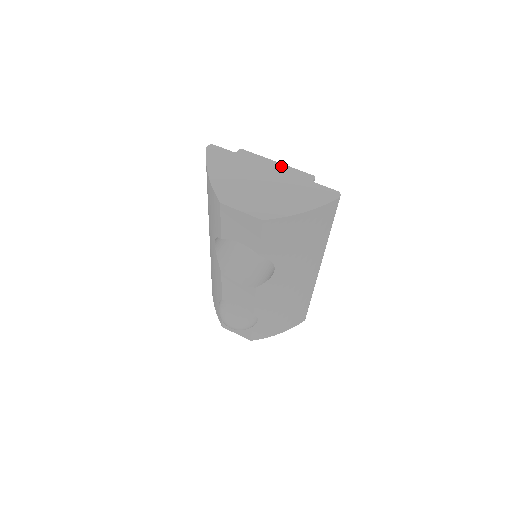
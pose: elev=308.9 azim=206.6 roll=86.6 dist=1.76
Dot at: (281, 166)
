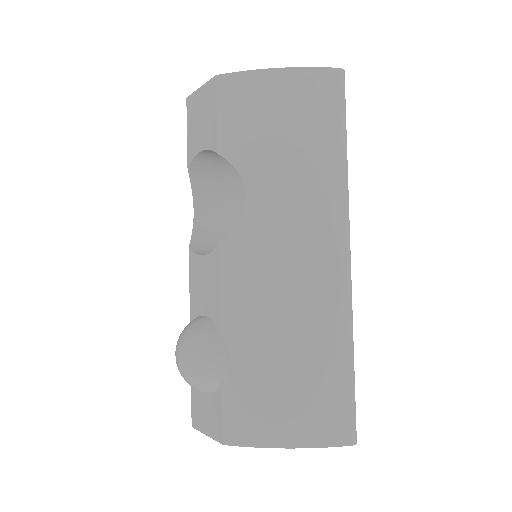
Dot at: occluded
